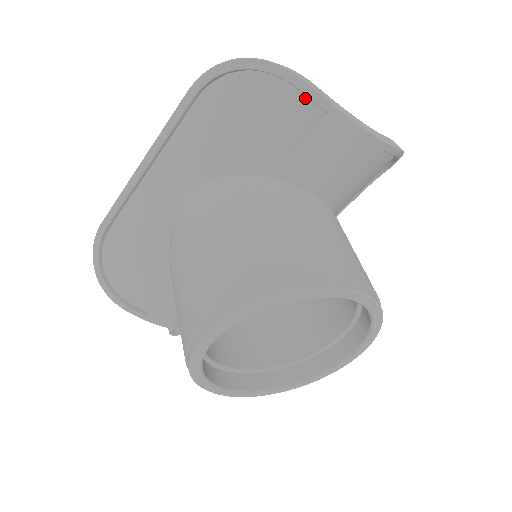
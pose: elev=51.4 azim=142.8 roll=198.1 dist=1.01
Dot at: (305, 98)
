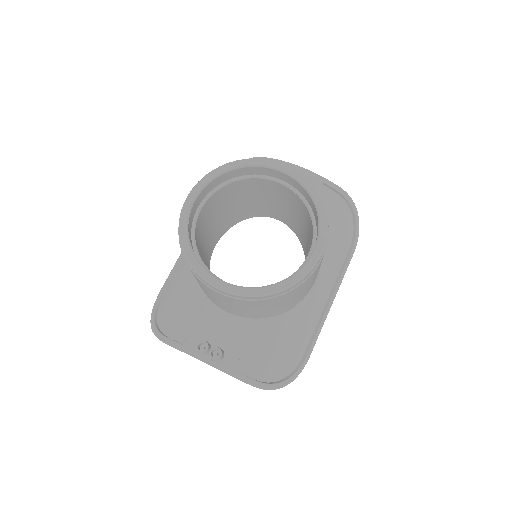
Dot at: occluded
